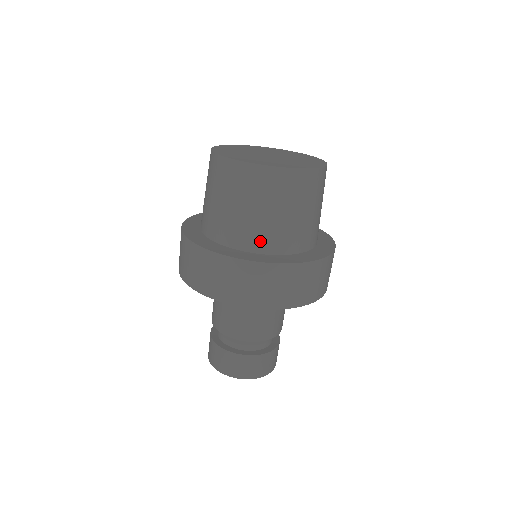
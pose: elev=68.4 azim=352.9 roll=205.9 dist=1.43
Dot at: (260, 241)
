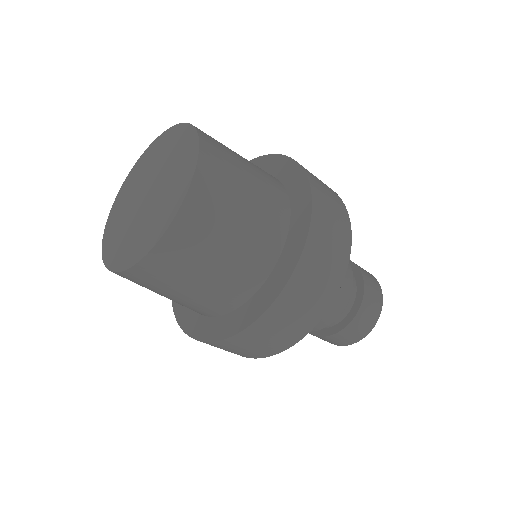
Dot at: occluded
